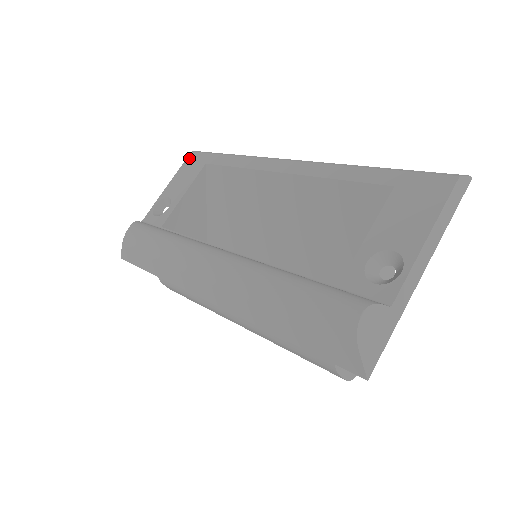
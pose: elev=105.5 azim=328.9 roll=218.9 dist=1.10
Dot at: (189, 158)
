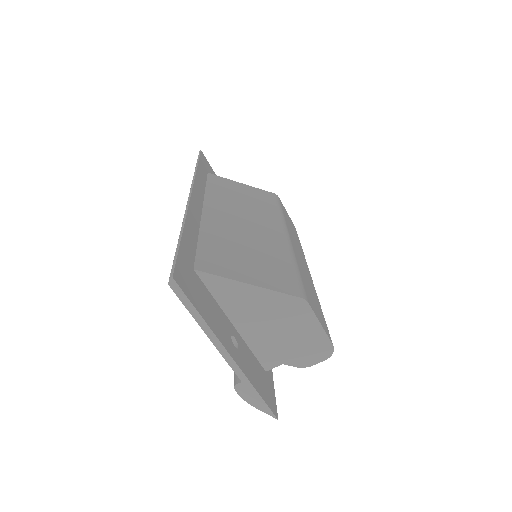
Dot at: occluded
